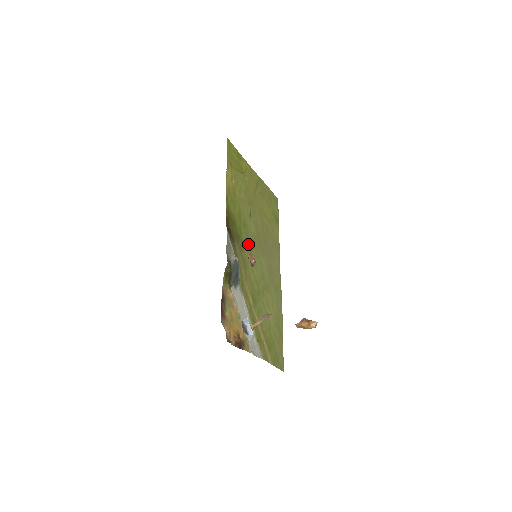
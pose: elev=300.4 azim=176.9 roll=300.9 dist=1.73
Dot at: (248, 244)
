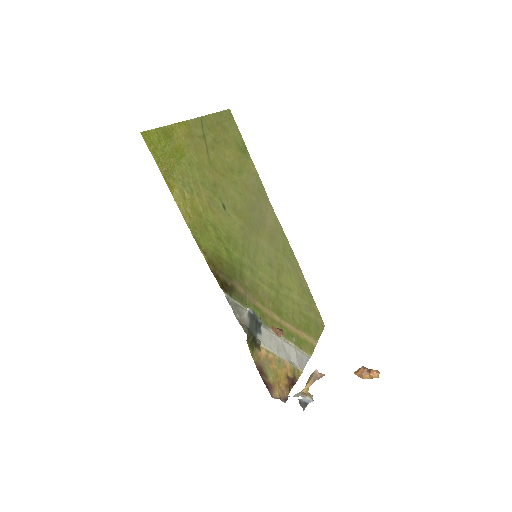
Dot at: (243, 255)
